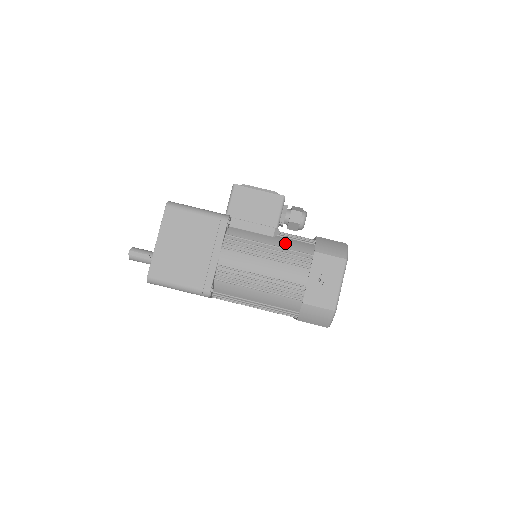
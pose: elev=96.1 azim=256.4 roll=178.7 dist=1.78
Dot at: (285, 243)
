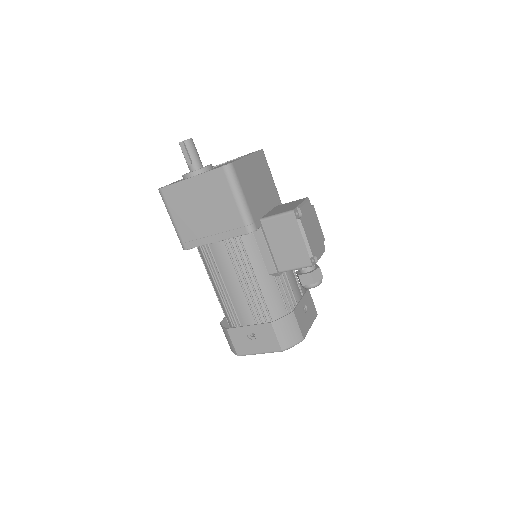
Dot at: (268, 289)
